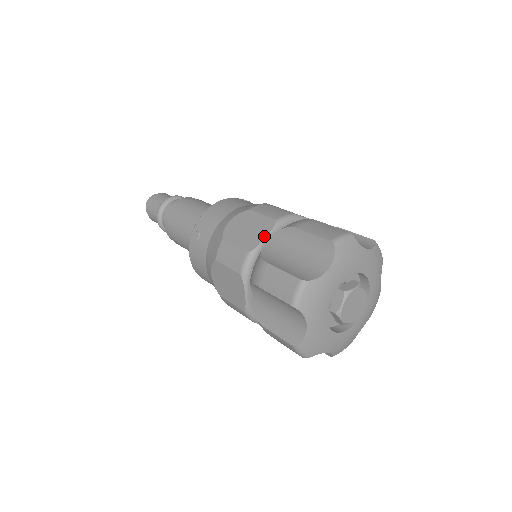
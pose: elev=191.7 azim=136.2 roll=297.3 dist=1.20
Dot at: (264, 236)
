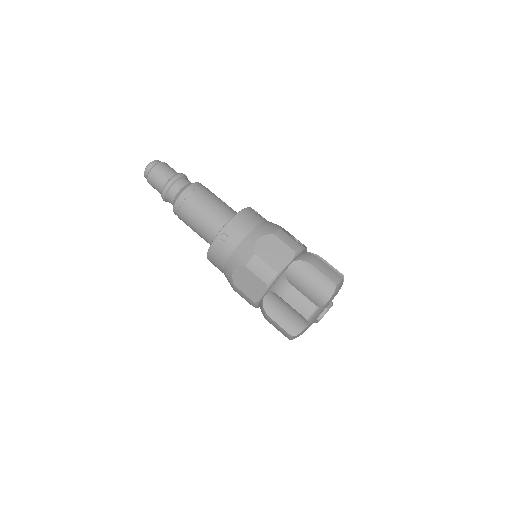
Dot at: (288, 263)
